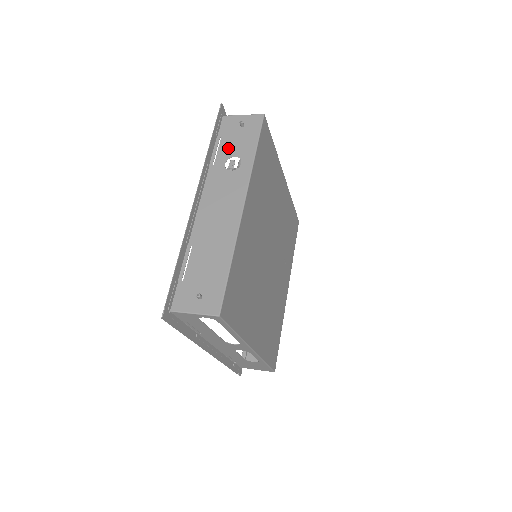
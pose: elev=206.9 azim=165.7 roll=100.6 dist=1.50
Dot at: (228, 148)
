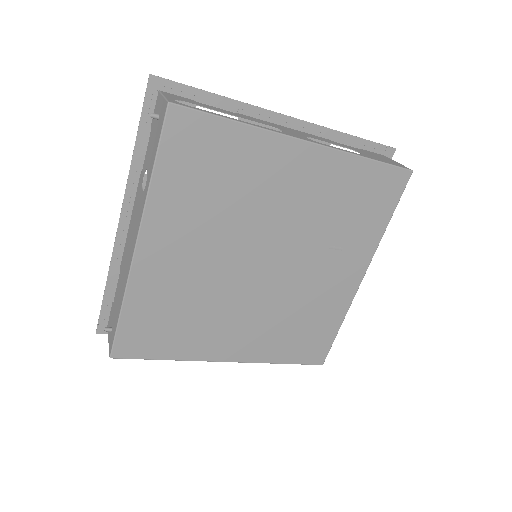
Dot at: (148, 152)
